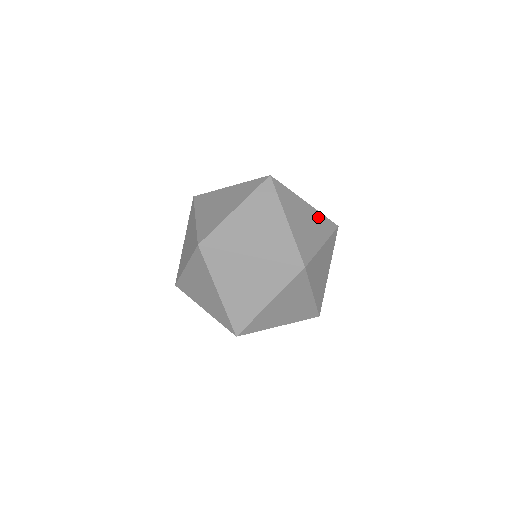
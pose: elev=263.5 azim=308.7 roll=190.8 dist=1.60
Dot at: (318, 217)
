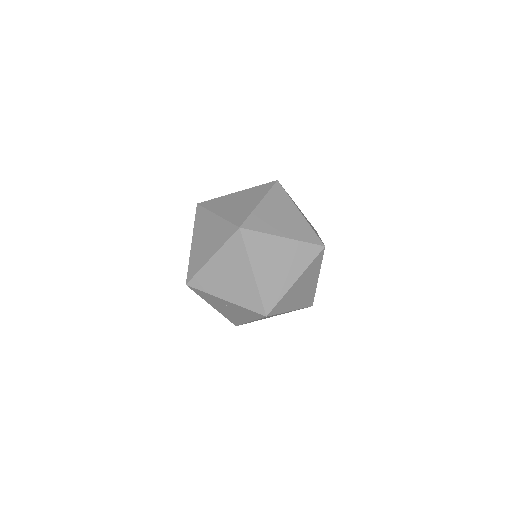
Dot at: occluded
